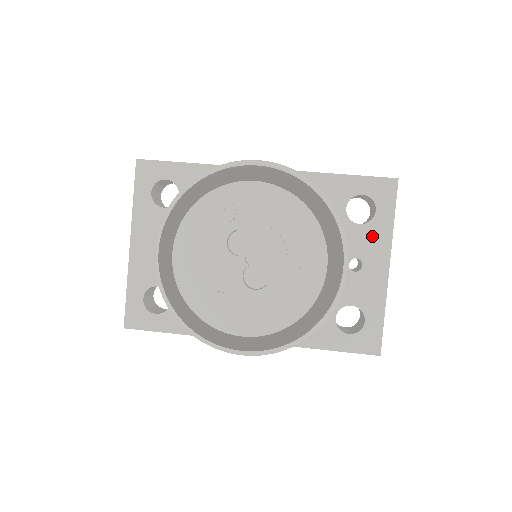
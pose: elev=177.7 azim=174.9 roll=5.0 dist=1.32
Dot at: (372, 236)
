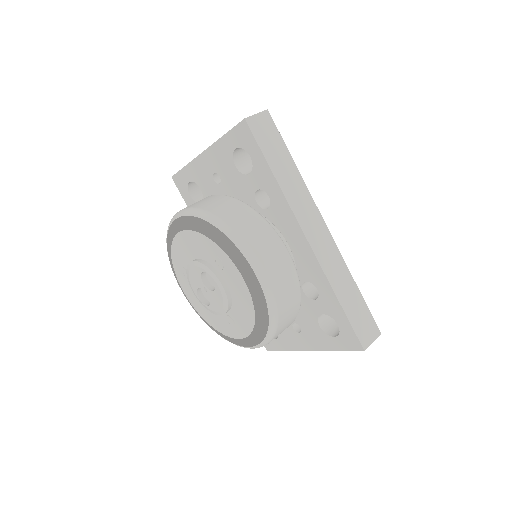
Dot at: (318, 337)
